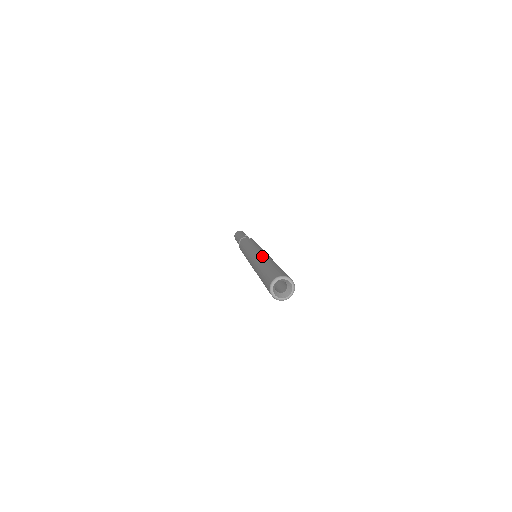
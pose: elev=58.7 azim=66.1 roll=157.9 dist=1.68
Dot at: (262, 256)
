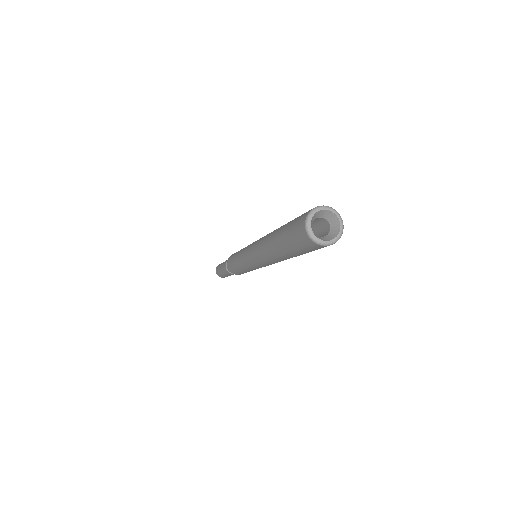
Dot at: occluded
